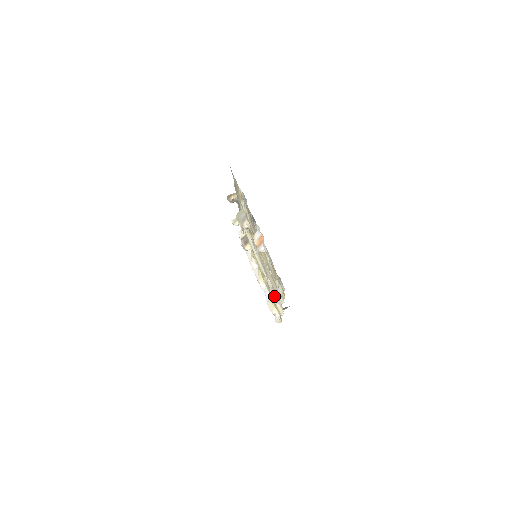
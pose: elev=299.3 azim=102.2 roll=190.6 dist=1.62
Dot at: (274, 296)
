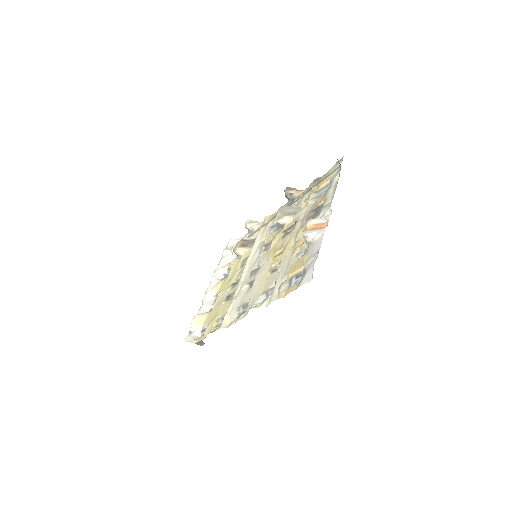
Dot at: (233, 305)
